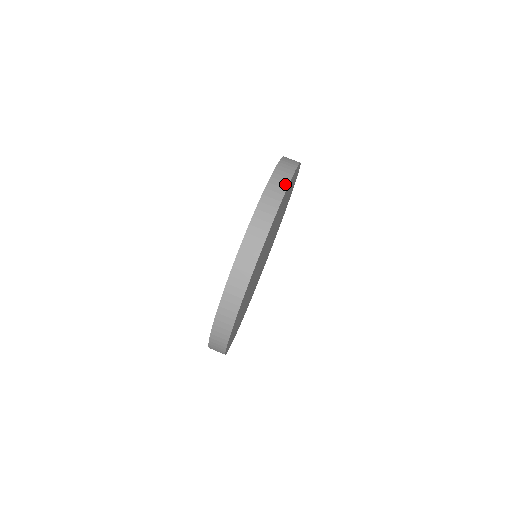
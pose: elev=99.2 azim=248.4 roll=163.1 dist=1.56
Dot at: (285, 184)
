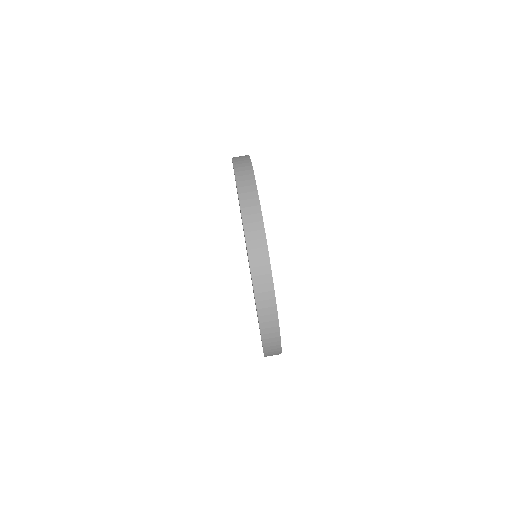
Dot at: (269, 276)
